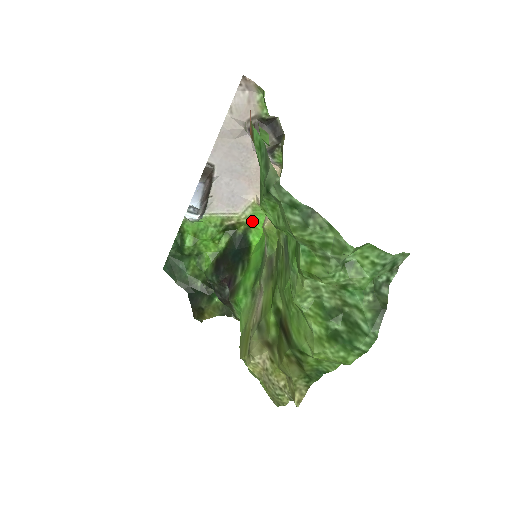
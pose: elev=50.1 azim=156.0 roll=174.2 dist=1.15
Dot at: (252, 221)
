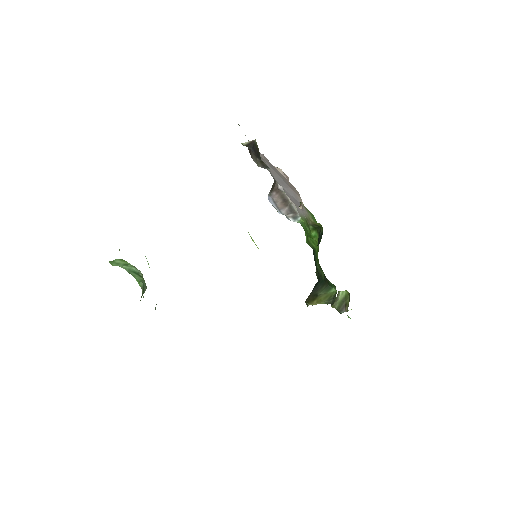
Dot at: (315, 221)
